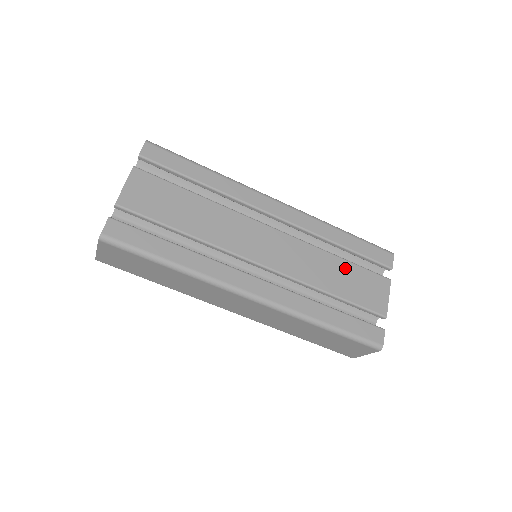
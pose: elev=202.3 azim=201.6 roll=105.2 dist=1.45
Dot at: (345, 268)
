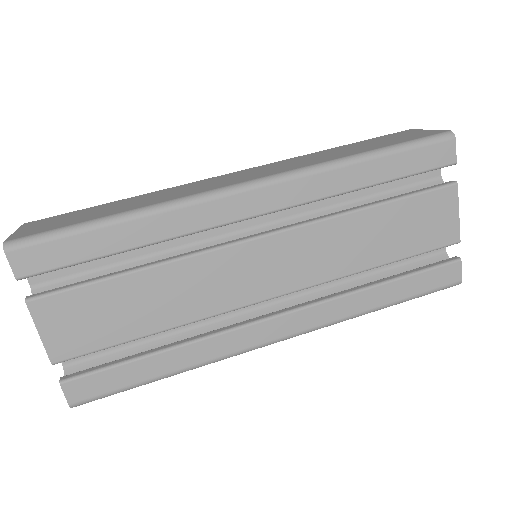
Dot at: (386, 217)
